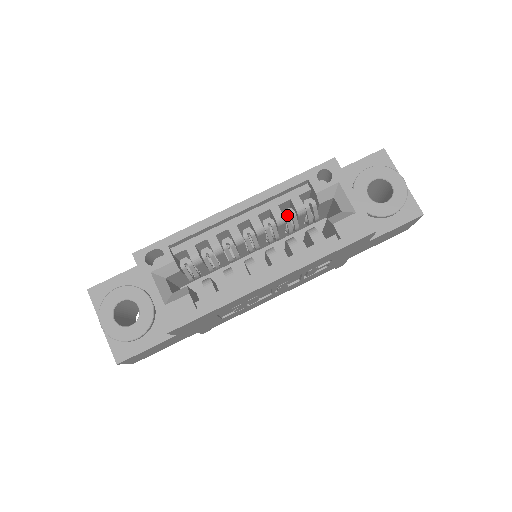
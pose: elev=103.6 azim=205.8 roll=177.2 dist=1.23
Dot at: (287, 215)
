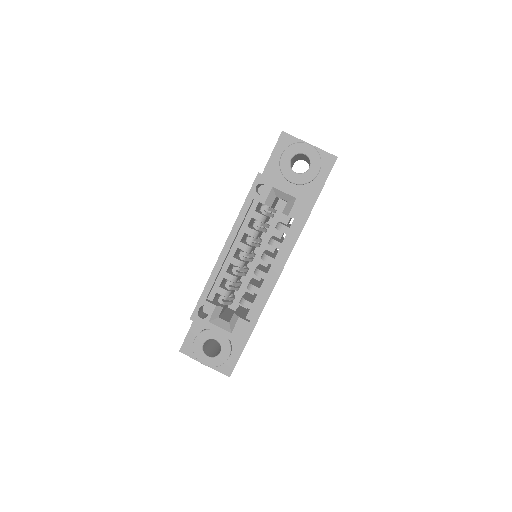
Dot at: (257, 227)
